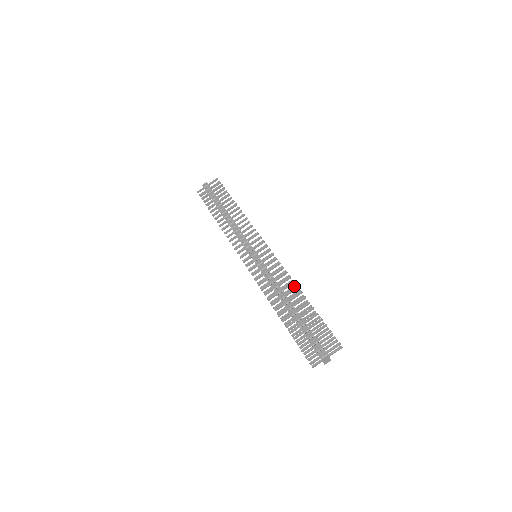
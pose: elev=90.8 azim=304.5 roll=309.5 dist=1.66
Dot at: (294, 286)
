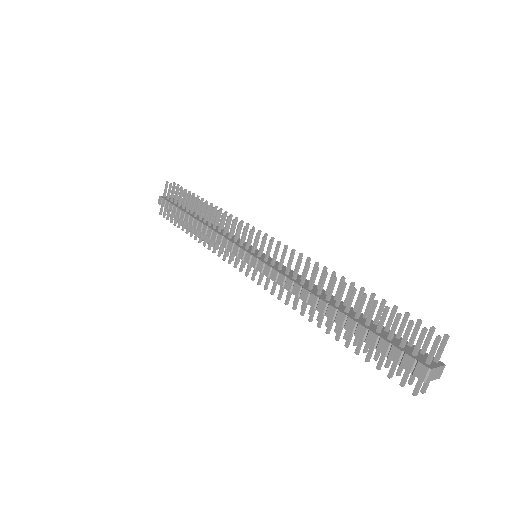
Dot at: (323, 271)
